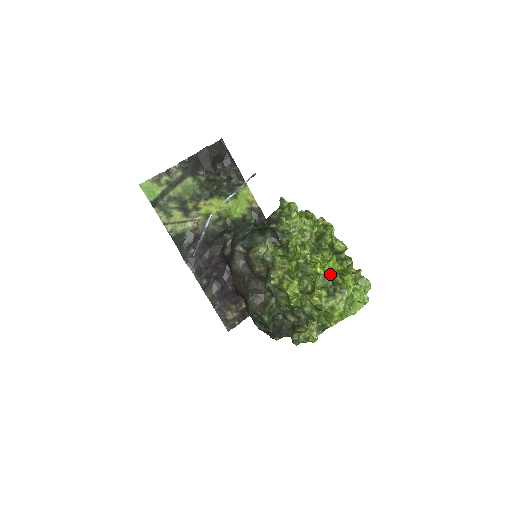
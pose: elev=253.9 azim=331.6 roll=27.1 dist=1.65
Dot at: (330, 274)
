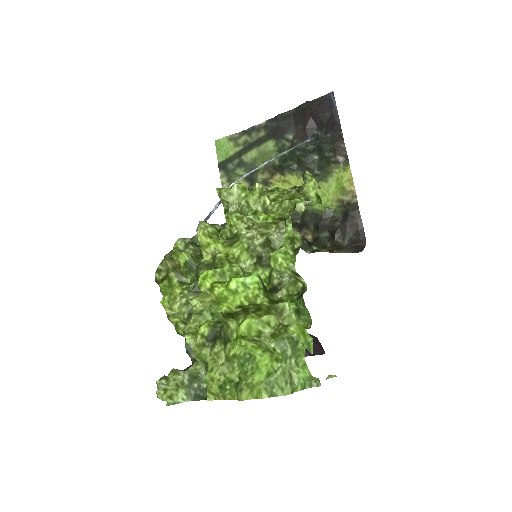
Dot at: (218, 298)
